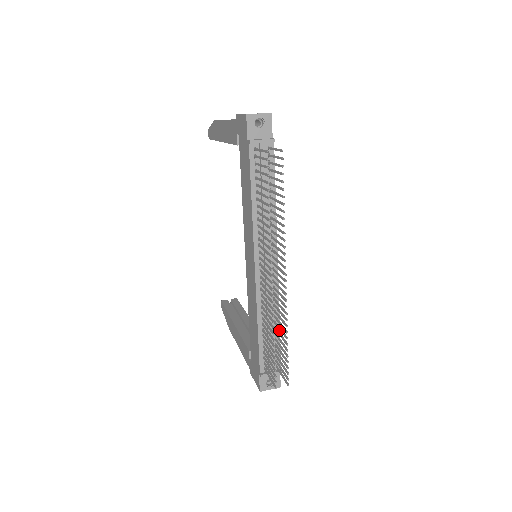
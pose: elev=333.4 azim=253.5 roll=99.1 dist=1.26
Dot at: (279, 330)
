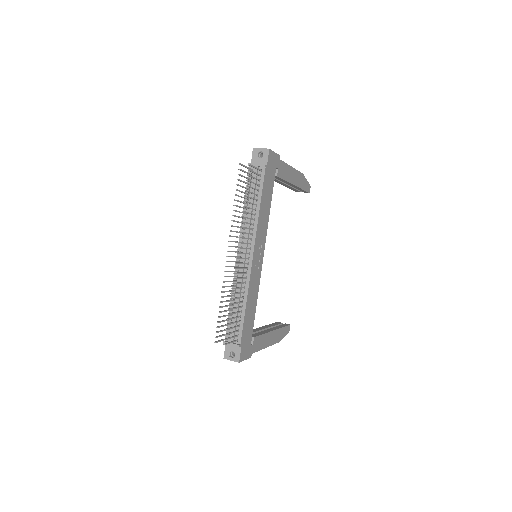
Dot at: (245, 310)
